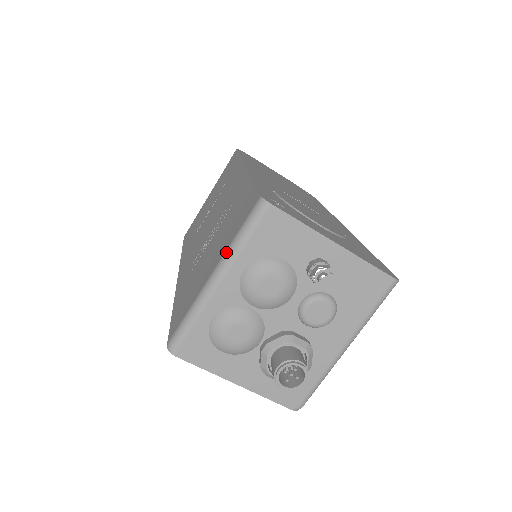
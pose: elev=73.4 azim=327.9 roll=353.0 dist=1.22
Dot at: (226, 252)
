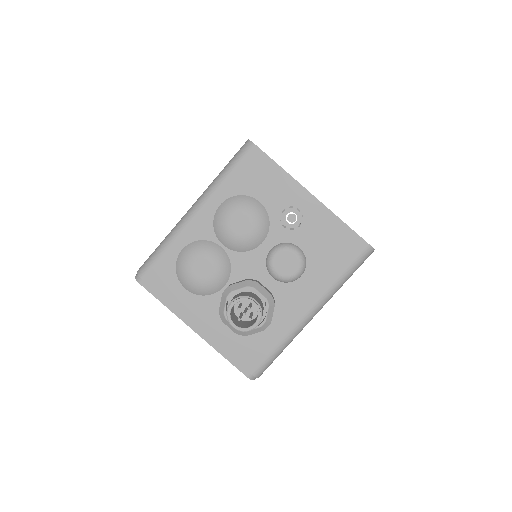
Dot at: occluded
